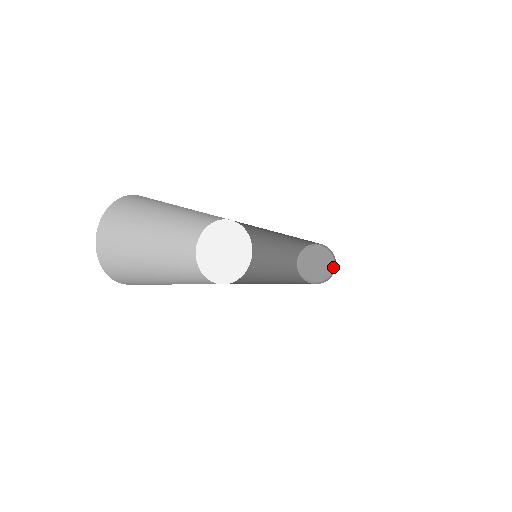
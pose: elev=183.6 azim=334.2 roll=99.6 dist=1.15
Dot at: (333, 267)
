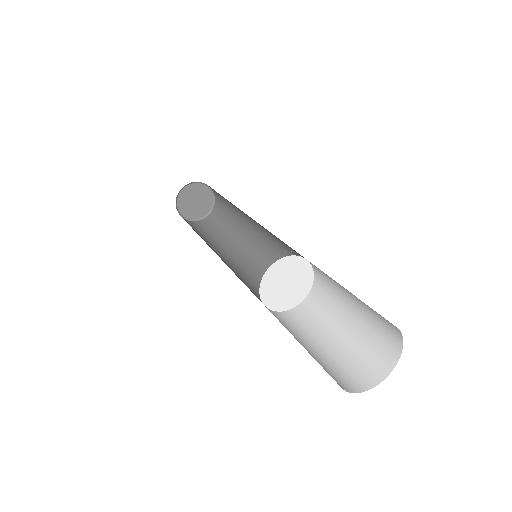
Dot at: (210, 194)
